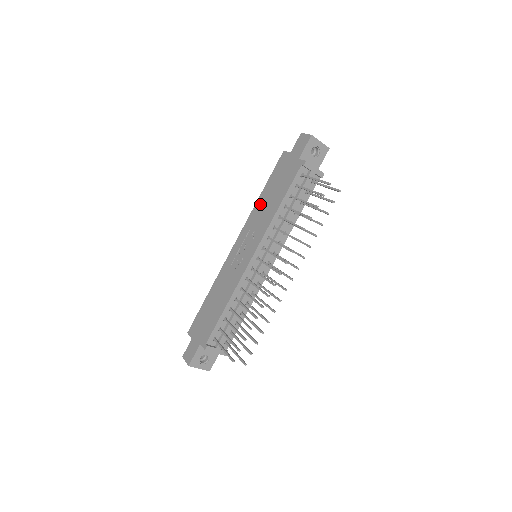
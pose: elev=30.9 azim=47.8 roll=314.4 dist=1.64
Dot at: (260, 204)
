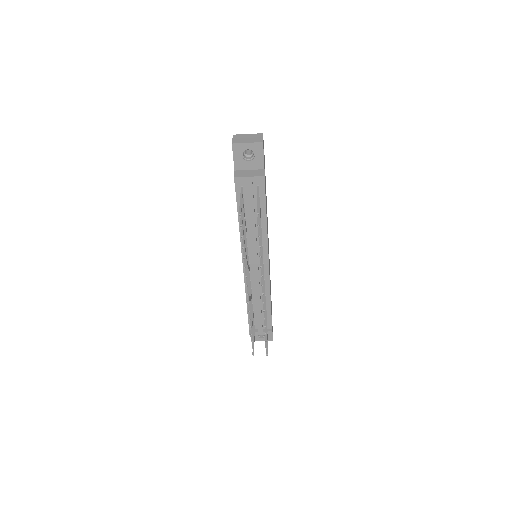
Dot at: occluded
